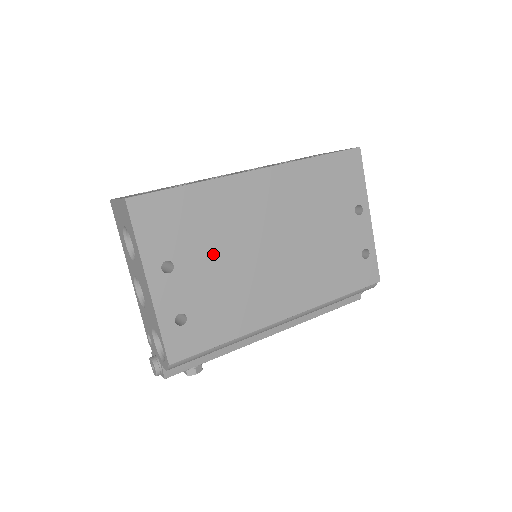
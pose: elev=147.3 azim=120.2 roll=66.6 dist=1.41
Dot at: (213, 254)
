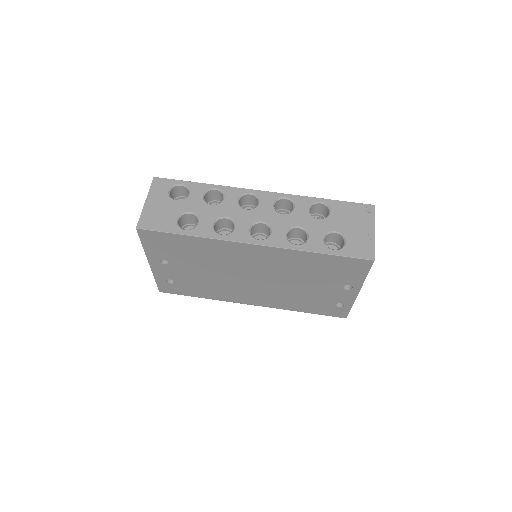
Dot at: (200, 267)
